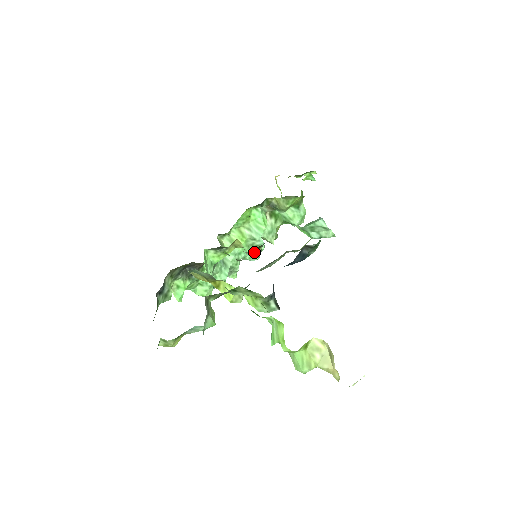
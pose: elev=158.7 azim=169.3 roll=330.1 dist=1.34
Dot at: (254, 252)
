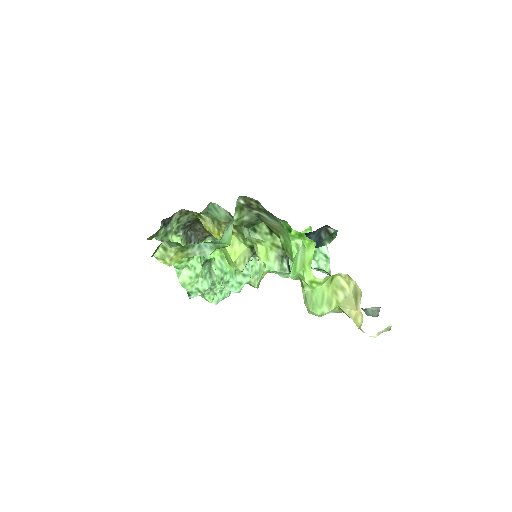
Dot at: occluded
